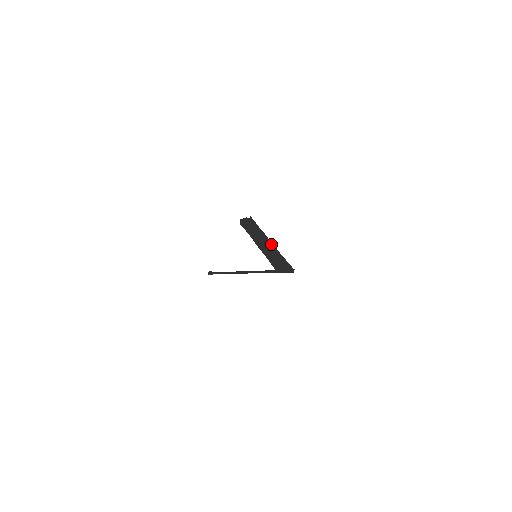
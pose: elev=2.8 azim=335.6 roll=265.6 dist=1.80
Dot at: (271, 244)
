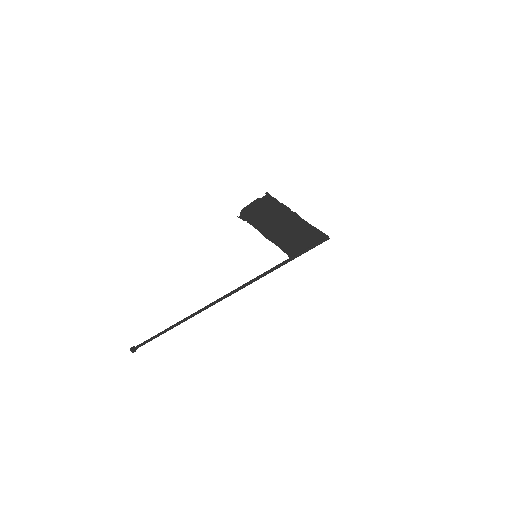
Dot at: (295, 218)
